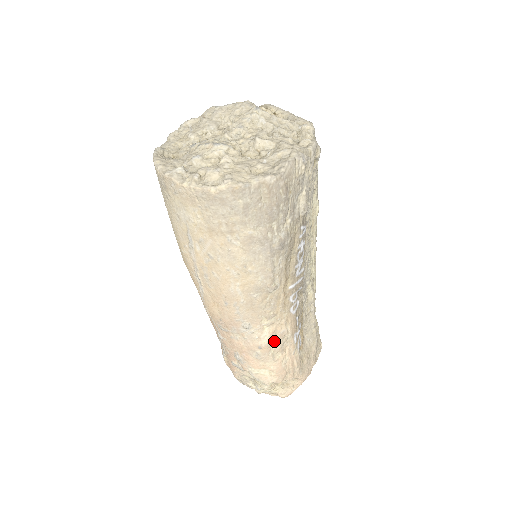
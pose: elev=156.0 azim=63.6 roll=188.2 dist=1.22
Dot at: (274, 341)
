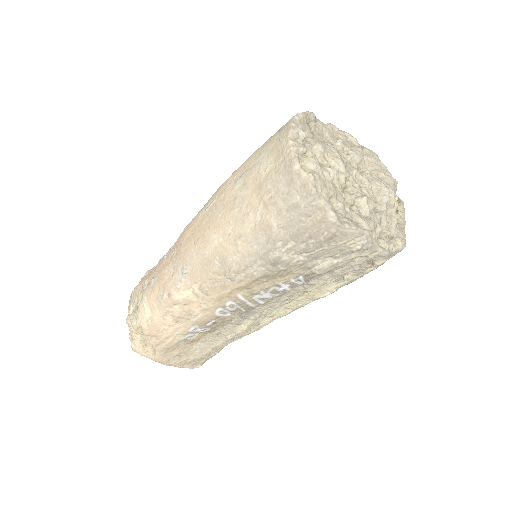
Dot at: (181, 306)
